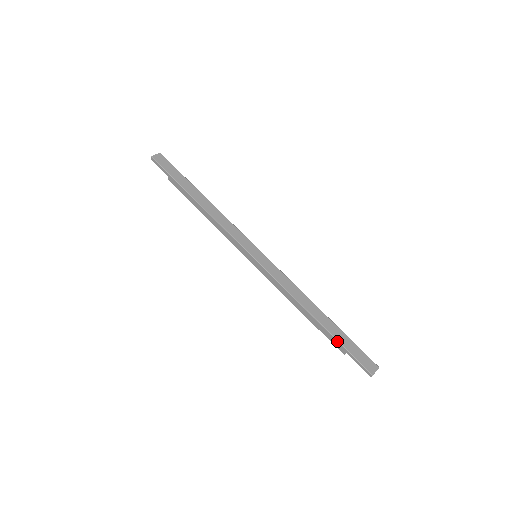
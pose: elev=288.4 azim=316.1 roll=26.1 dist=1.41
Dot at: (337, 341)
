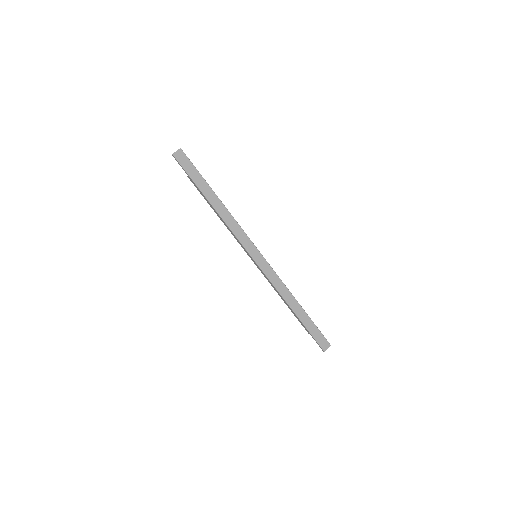
Dot at: (305, 327)
